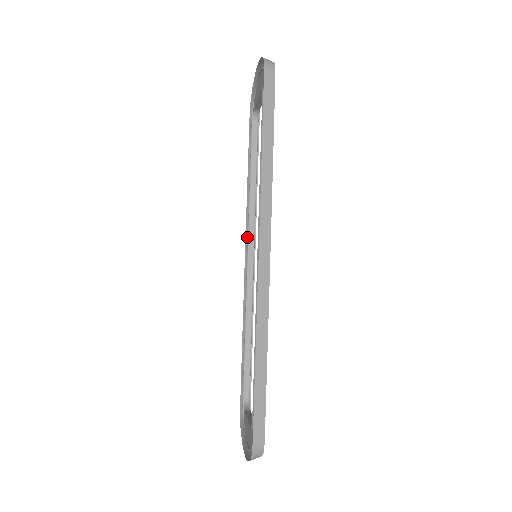
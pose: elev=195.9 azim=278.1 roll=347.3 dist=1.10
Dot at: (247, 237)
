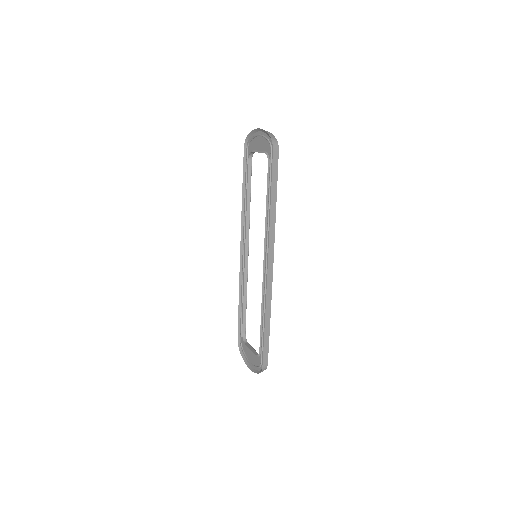
Dot at: (242, 235)
